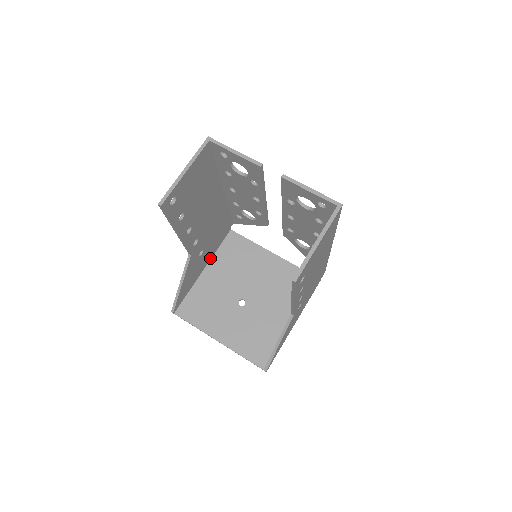
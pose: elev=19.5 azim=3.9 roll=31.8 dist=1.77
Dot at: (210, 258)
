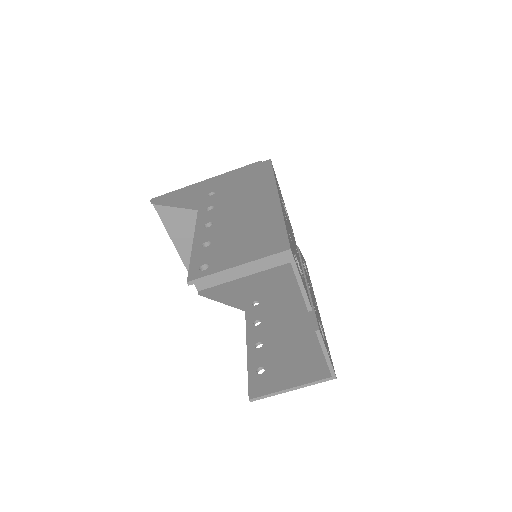
Dot at: occluded
